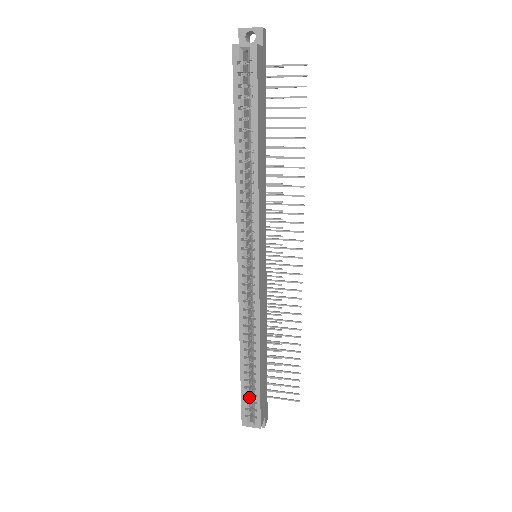
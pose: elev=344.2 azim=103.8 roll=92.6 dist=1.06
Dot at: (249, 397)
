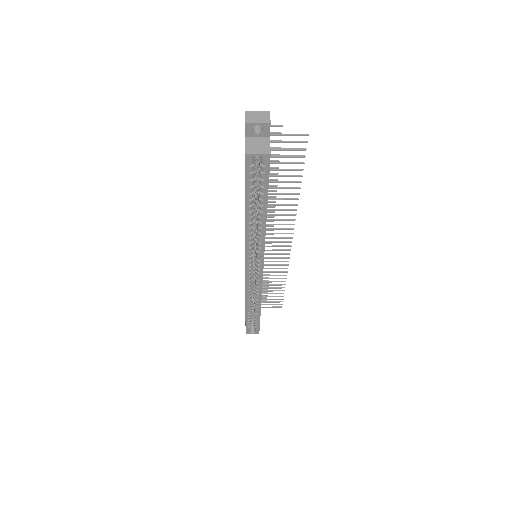
Dot at: occluded
